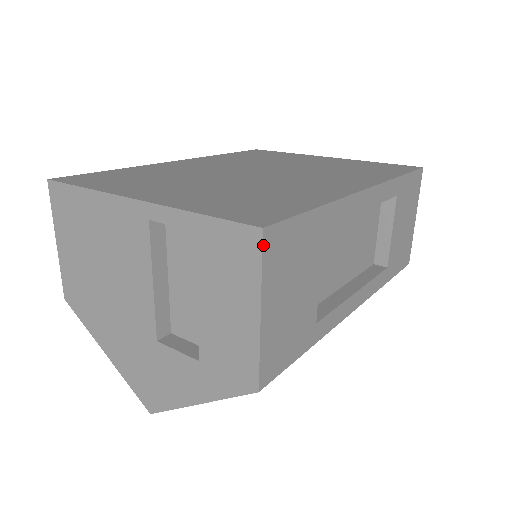
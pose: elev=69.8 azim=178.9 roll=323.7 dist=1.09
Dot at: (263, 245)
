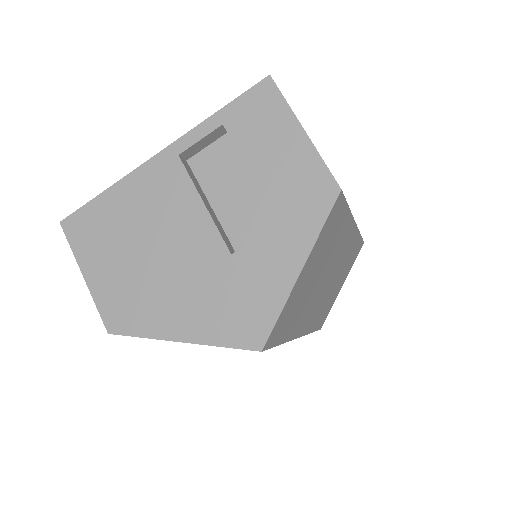
Dot at: (276, 85)
